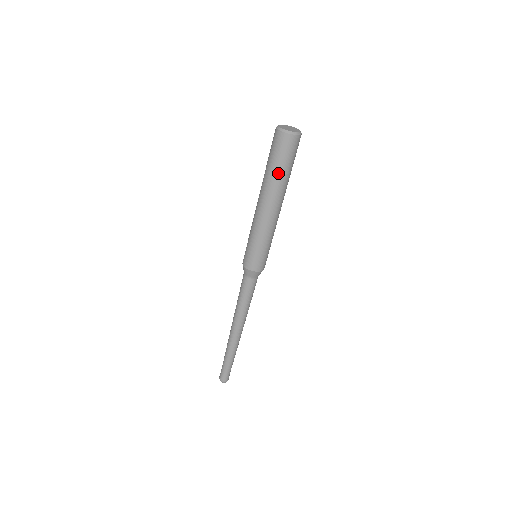
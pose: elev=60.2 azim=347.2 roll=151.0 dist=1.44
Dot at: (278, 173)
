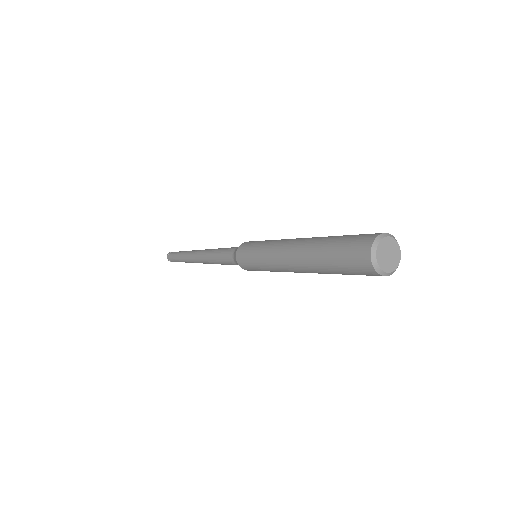
Dot at: occluded
